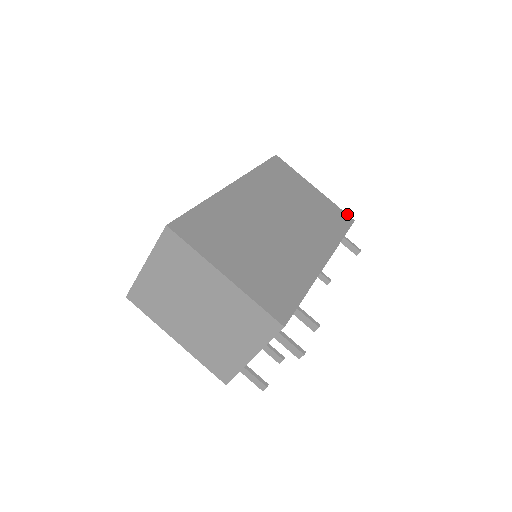
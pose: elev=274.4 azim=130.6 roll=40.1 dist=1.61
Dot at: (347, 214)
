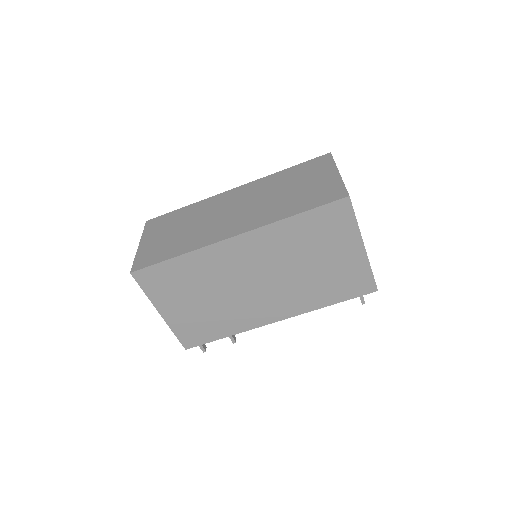
Dot at: (375, 283)
